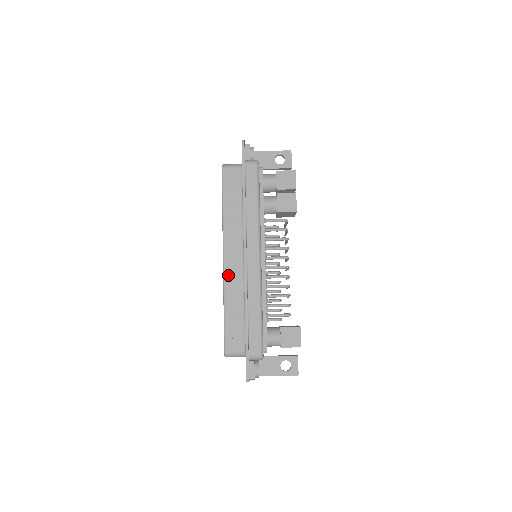
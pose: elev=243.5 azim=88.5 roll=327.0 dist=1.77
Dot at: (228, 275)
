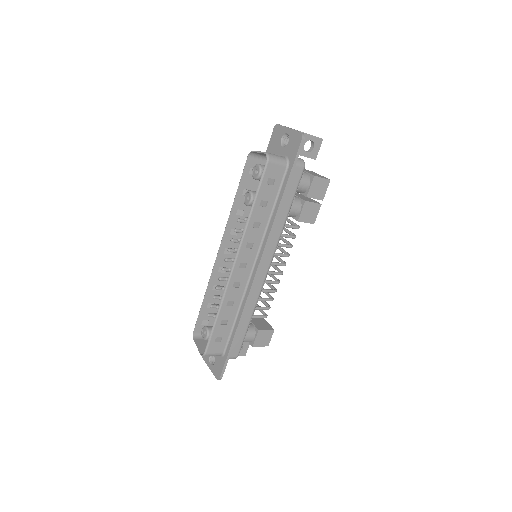
Dot at: (233, 283)
